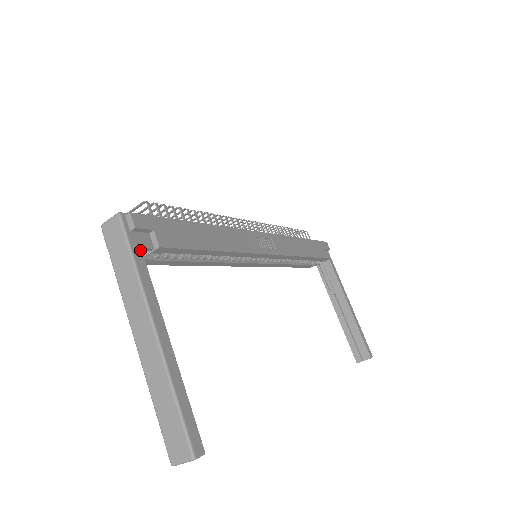
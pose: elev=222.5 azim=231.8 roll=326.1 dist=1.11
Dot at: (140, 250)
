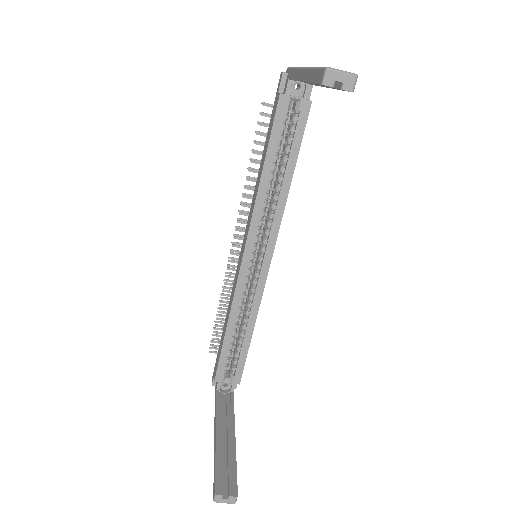
Dot at: occluded
